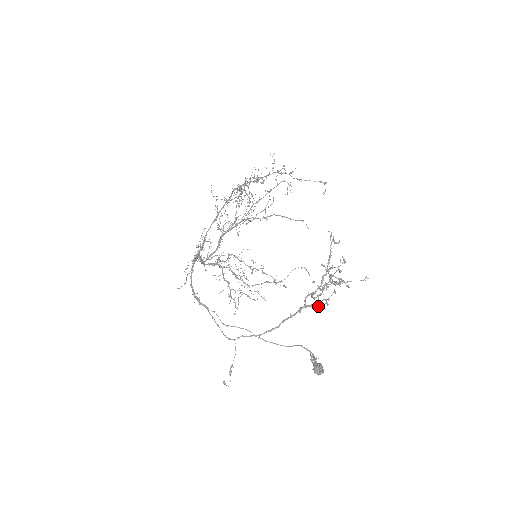
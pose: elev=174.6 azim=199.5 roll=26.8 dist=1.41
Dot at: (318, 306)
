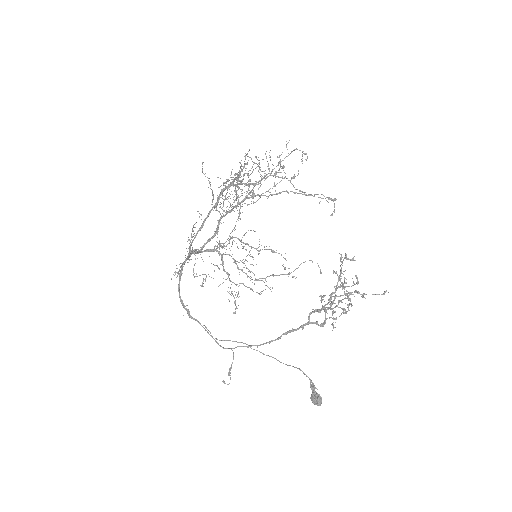
Dot at: (324, 324)
